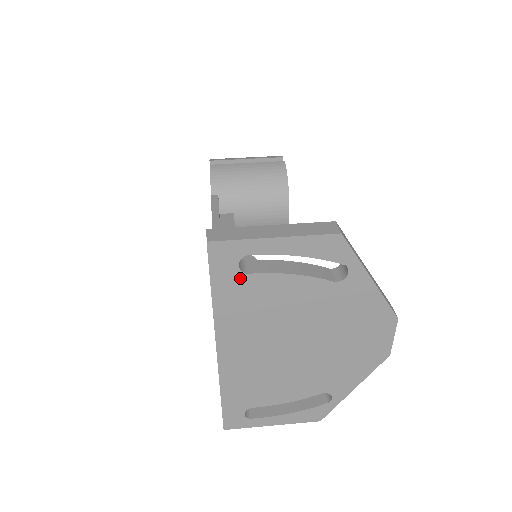
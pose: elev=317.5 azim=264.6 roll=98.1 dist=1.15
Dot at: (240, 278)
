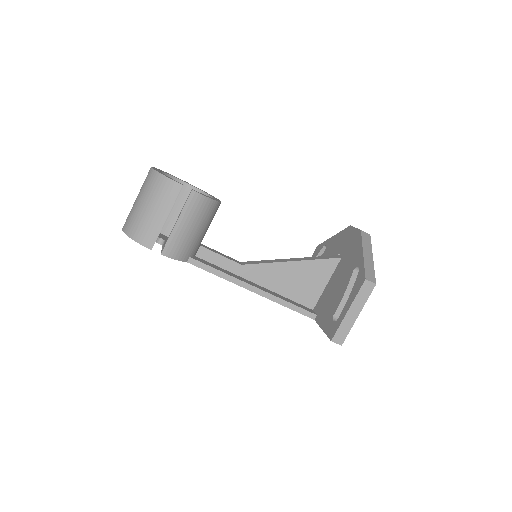
Dot at: occluded
